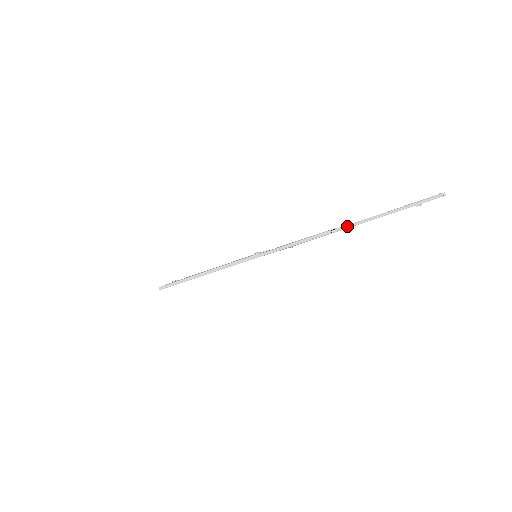
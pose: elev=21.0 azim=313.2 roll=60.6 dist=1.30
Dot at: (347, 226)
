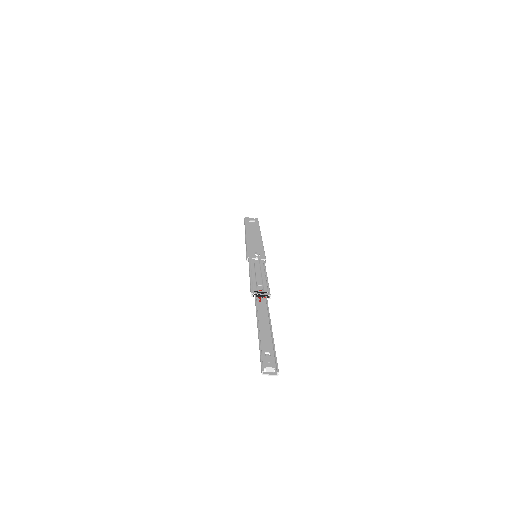
Dot at: (256, 304)
